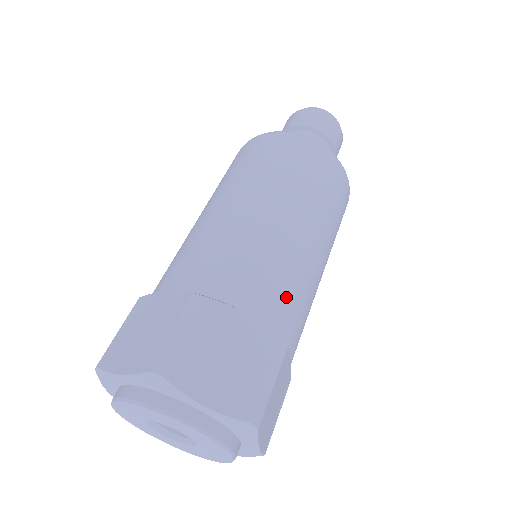
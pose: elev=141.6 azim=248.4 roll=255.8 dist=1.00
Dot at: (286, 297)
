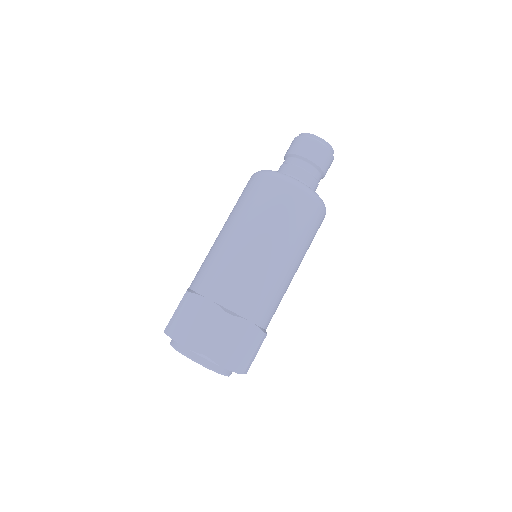
Dot at: (236, 287)
